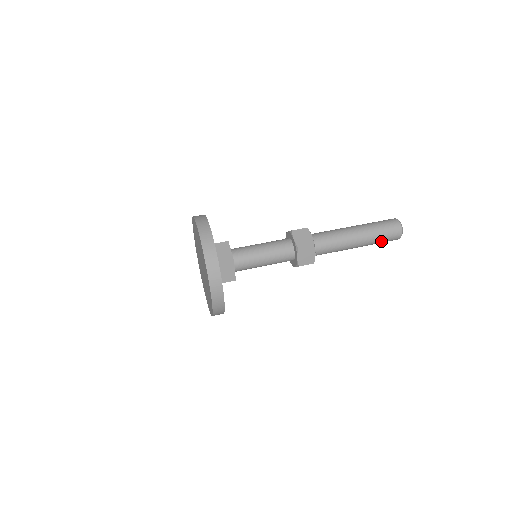
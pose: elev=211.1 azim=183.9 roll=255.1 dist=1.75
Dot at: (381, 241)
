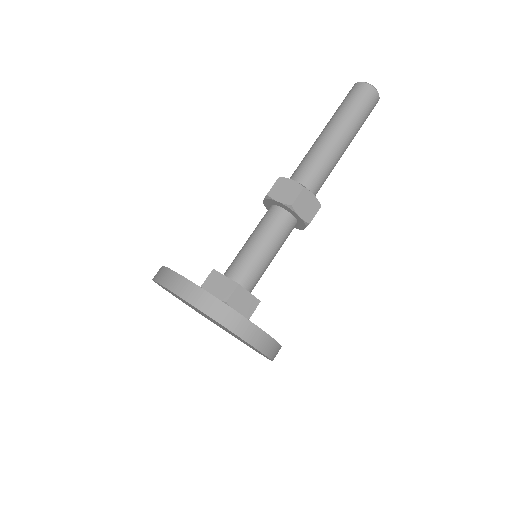
Dot at: occluded
